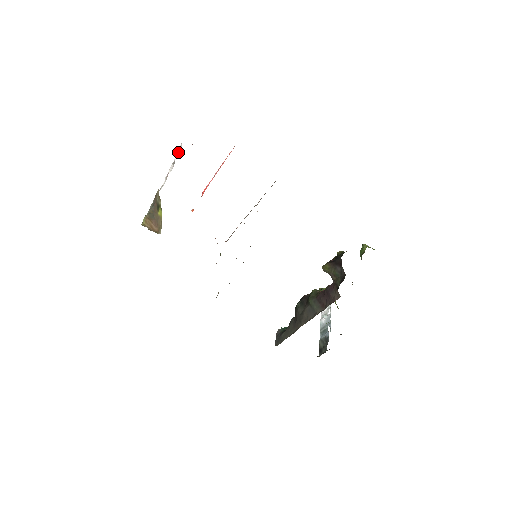
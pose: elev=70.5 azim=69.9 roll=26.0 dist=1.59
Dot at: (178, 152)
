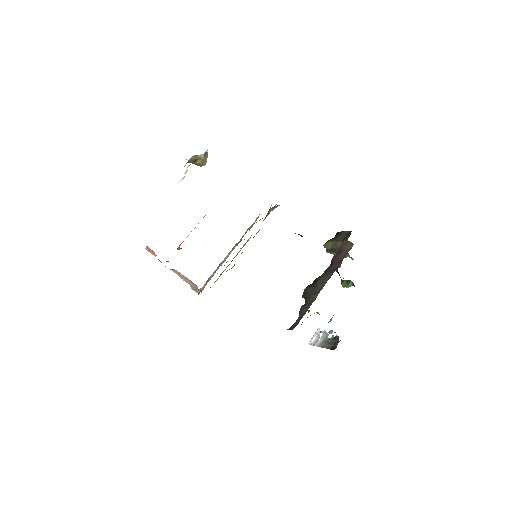
Dot at: (181, 180)
